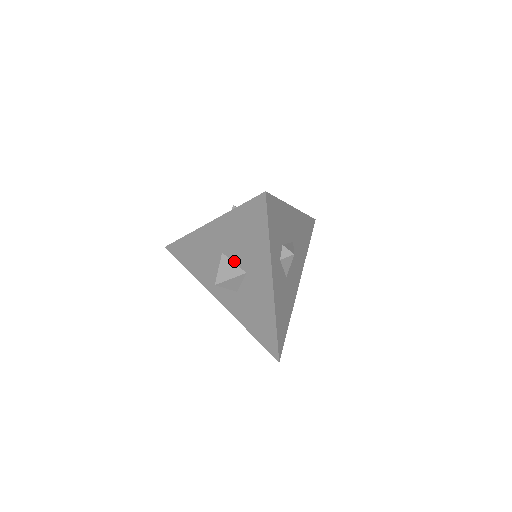
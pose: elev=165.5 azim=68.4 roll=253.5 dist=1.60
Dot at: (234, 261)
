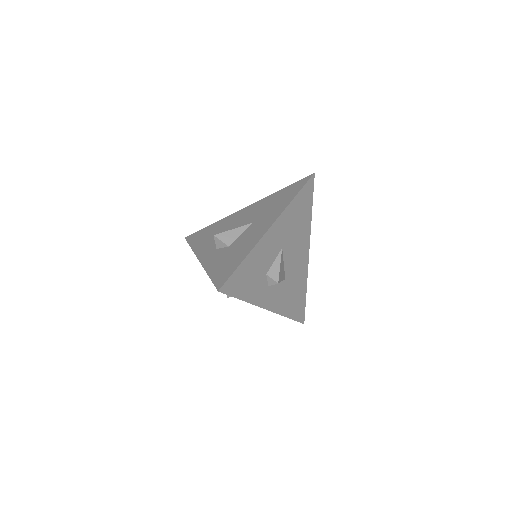
Dot at: occluded
